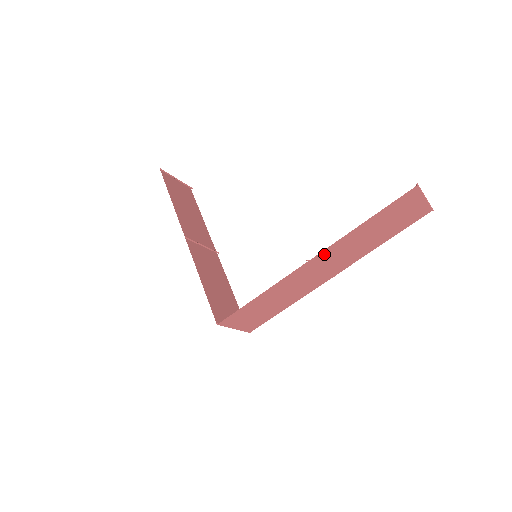
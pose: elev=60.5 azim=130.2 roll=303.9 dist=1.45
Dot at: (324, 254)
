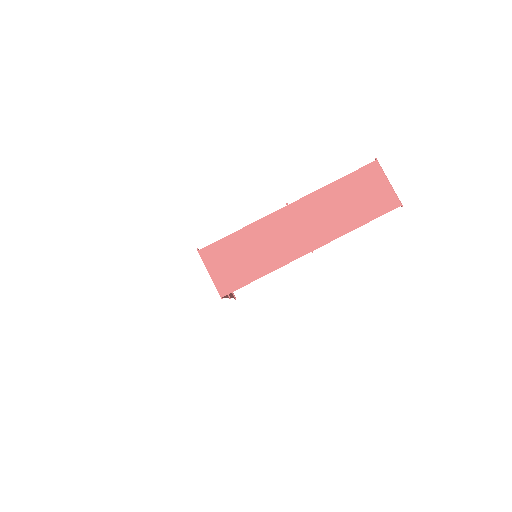
Dot at: (302, 205)
